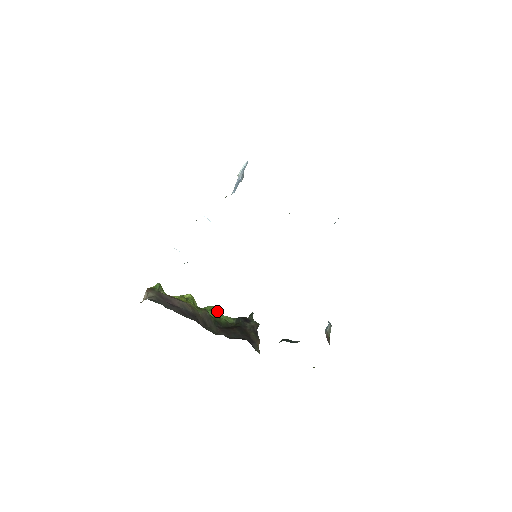
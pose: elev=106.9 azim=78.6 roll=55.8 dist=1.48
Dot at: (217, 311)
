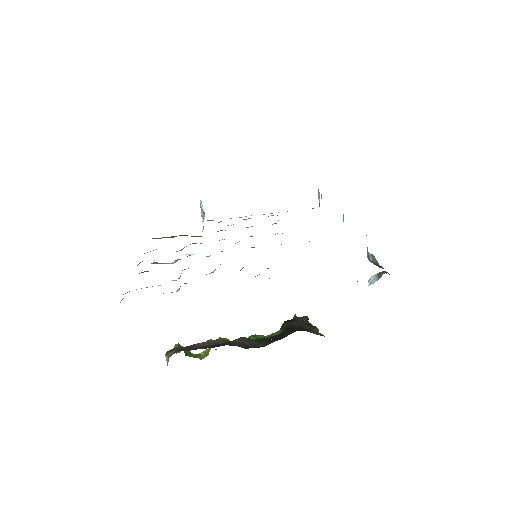
Dot at: (257, 335)
